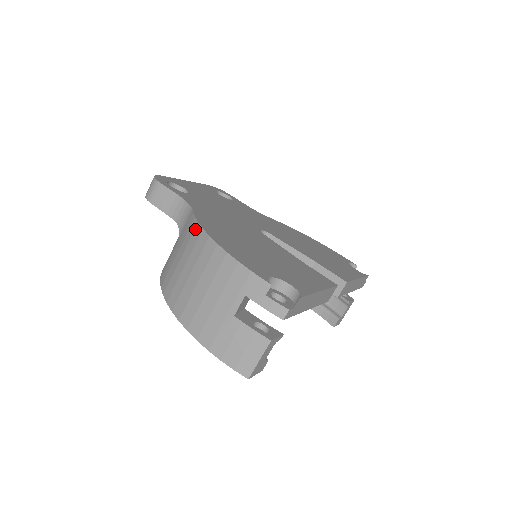
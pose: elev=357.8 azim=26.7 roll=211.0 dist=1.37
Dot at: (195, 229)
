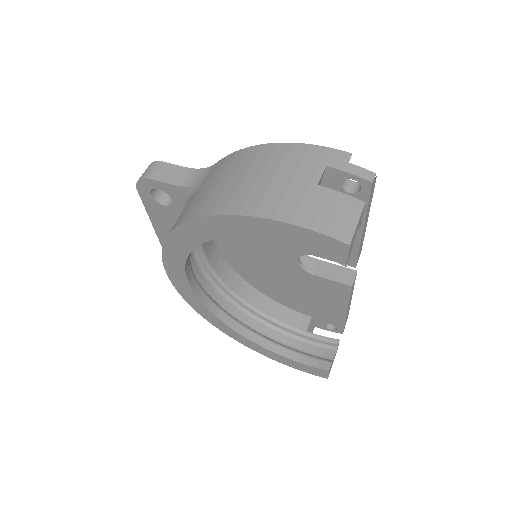
Dot at: (235, 155)
